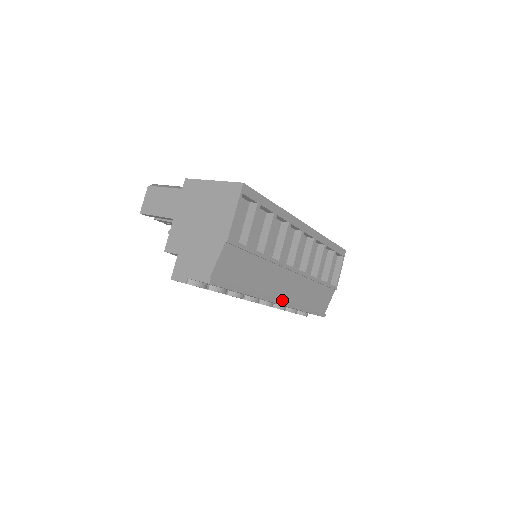
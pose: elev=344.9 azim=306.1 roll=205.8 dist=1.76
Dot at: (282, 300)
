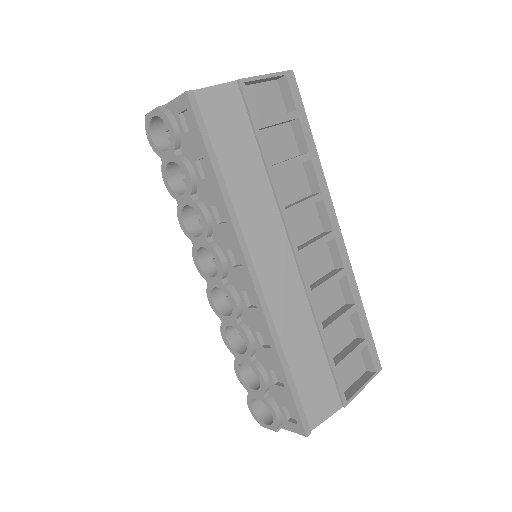
Dot at: (259, 281)
